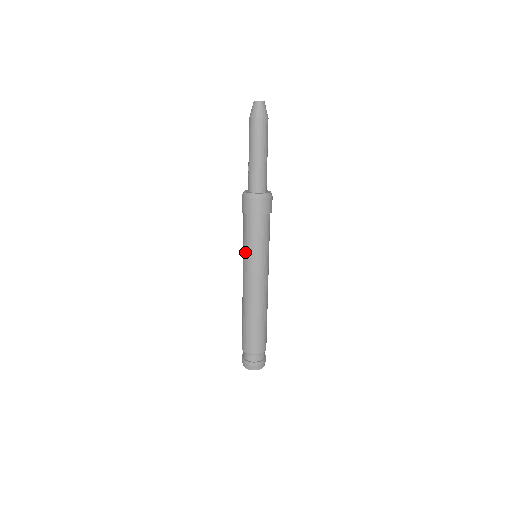
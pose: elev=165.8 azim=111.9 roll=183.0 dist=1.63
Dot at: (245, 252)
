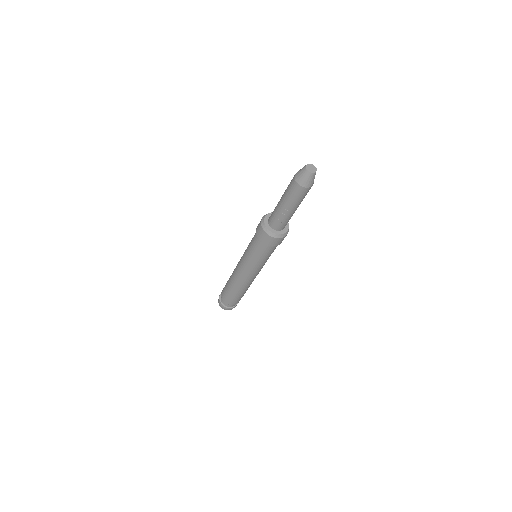
Dot at: (256, 264)
